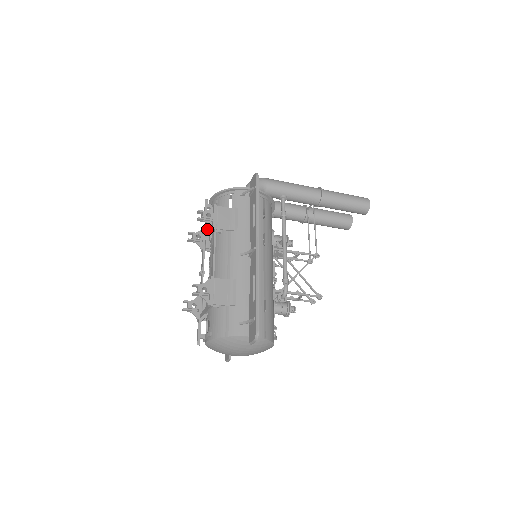
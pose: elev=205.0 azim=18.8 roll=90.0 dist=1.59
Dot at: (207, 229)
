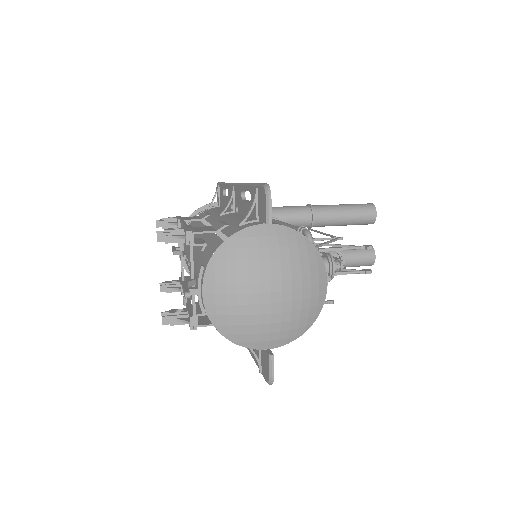
Dot at: (183, 271)
